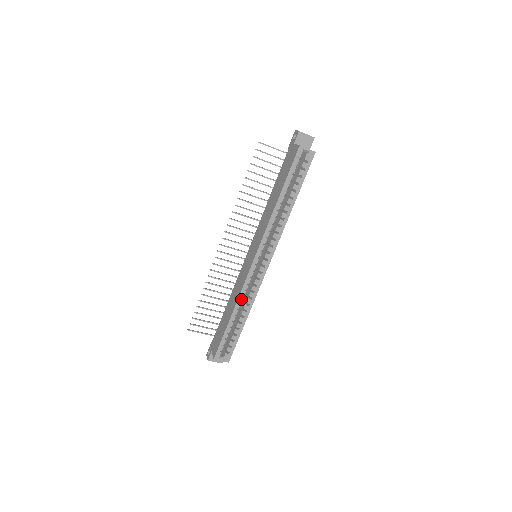
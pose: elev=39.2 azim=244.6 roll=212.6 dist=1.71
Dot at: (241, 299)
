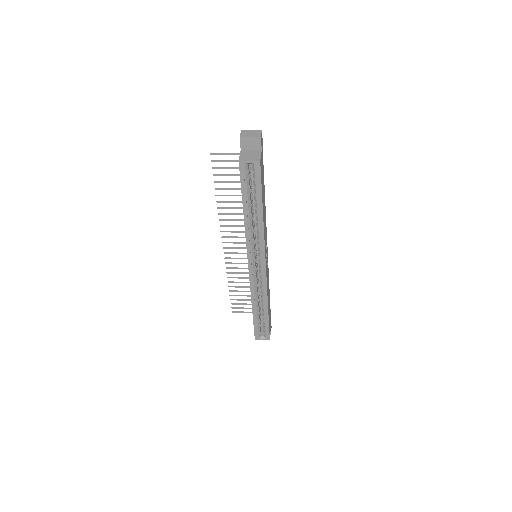
Dot at: (254, 297)
